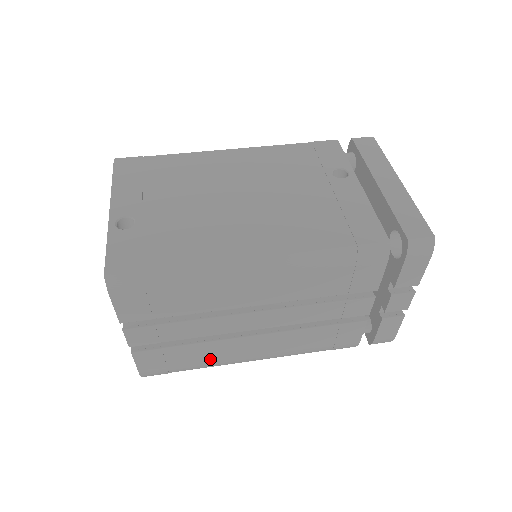
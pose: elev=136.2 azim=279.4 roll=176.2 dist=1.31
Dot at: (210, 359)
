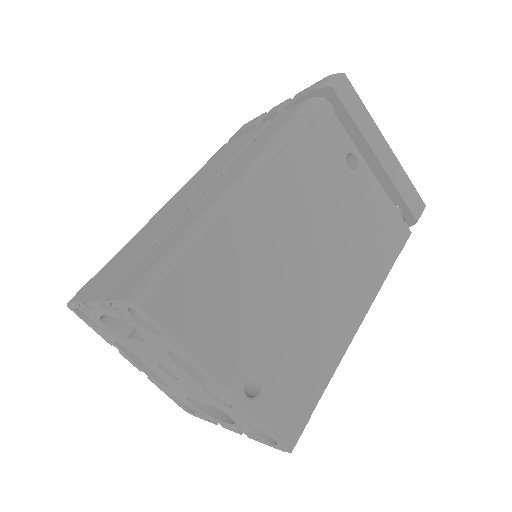
Dot at: occluded
